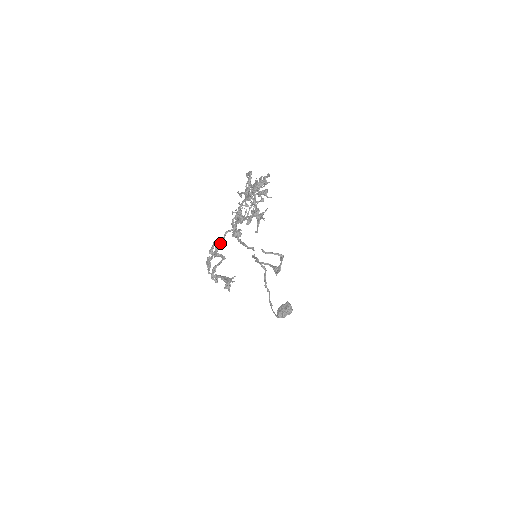
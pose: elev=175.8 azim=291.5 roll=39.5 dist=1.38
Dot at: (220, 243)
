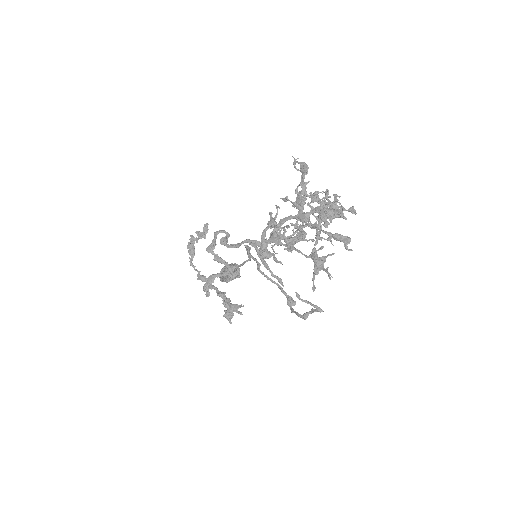
Dot at: (230, 247)
